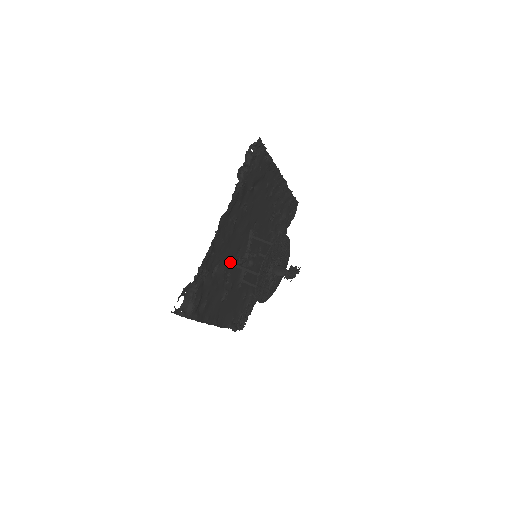
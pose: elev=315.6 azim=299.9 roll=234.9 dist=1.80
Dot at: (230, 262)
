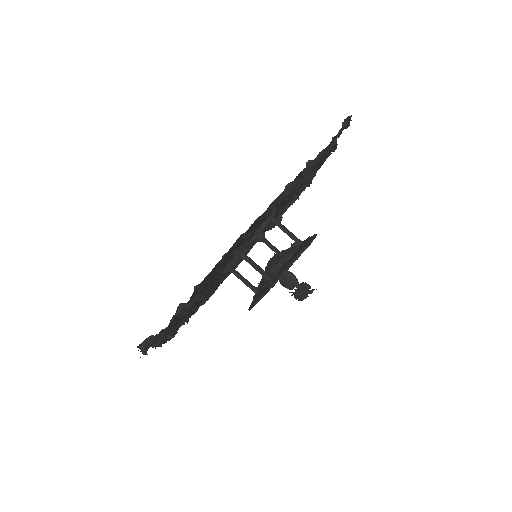
Dot at: occluded
